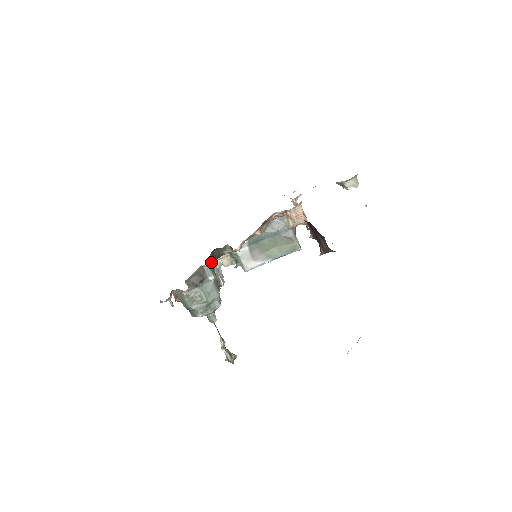
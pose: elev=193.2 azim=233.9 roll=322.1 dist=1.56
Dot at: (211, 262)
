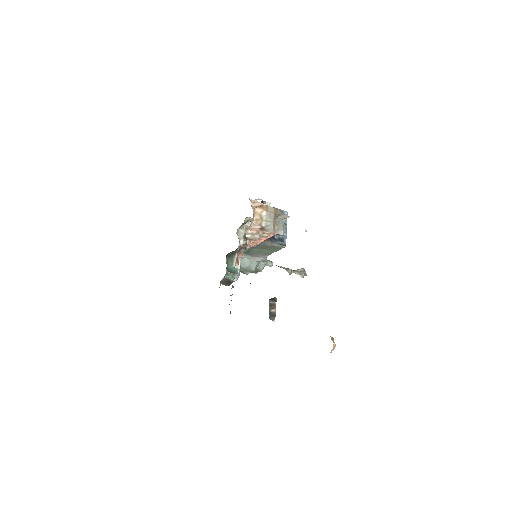
Dot at: (227, 272)
